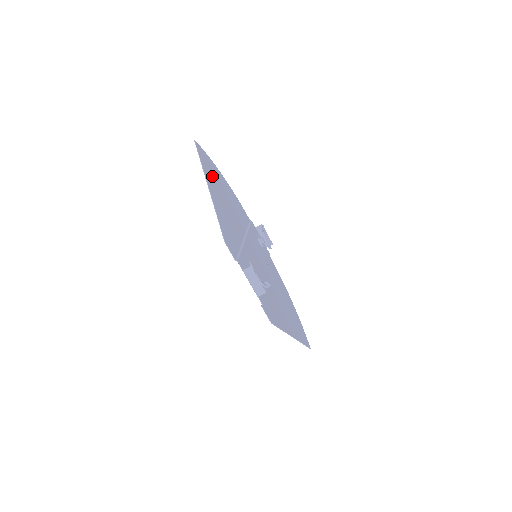
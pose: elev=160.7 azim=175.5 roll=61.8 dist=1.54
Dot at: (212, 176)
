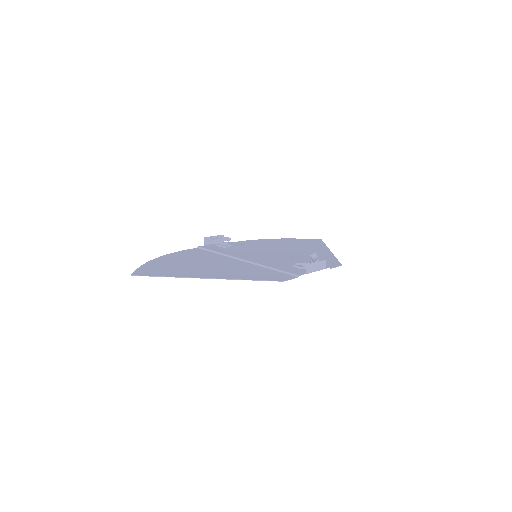
Dot at: (177, 270)
